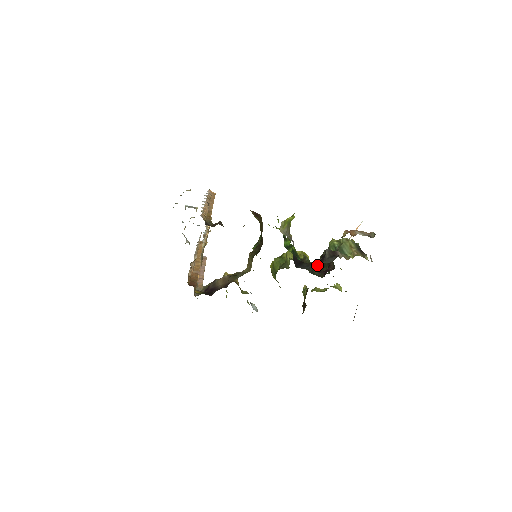
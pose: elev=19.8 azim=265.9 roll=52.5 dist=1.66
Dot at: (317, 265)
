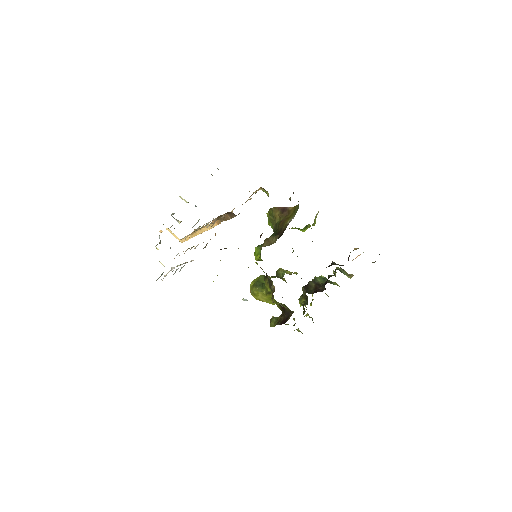
Dot at: occluded
